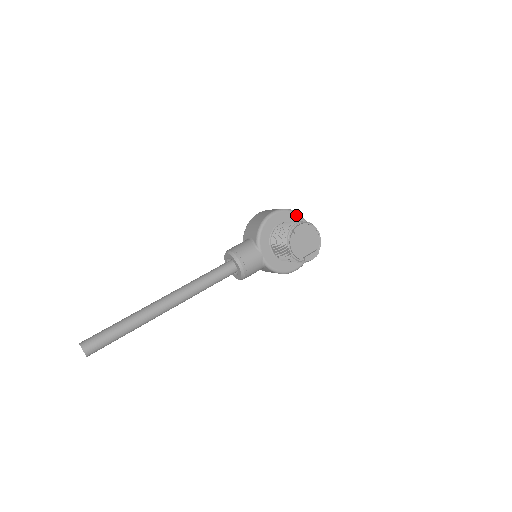
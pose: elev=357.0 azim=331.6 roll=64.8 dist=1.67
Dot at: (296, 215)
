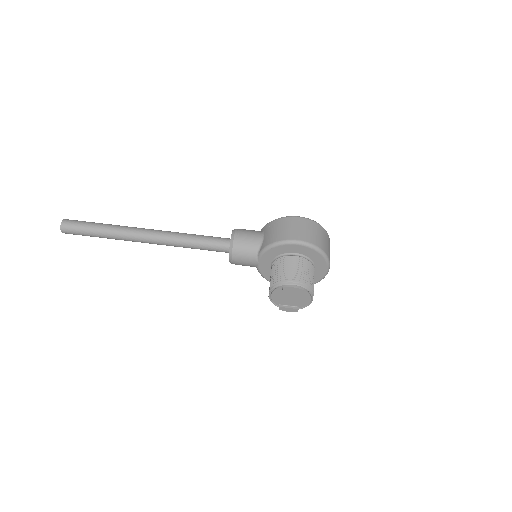
Dot at: (321, 256)
